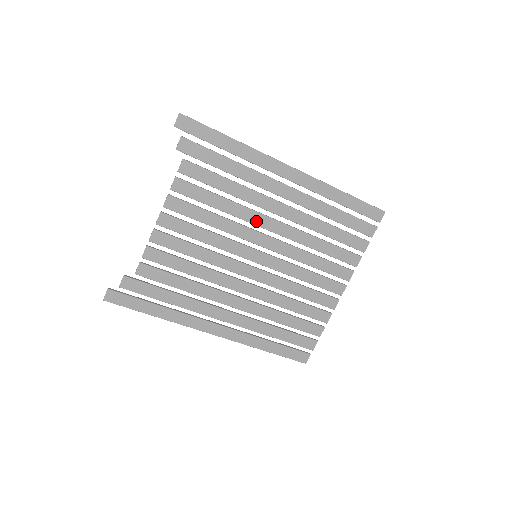
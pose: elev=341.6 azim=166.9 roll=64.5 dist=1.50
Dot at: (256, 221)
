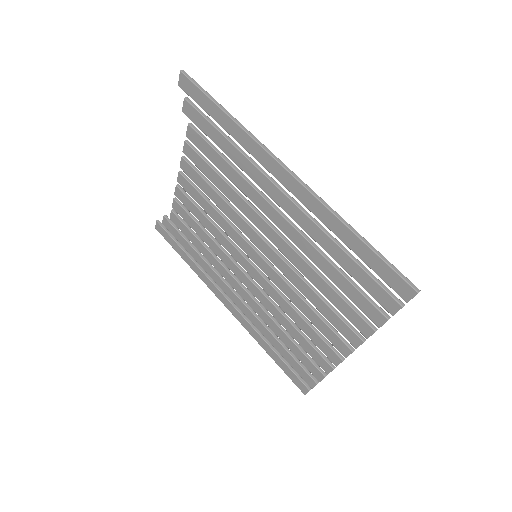
Dot at: (253, 219)
